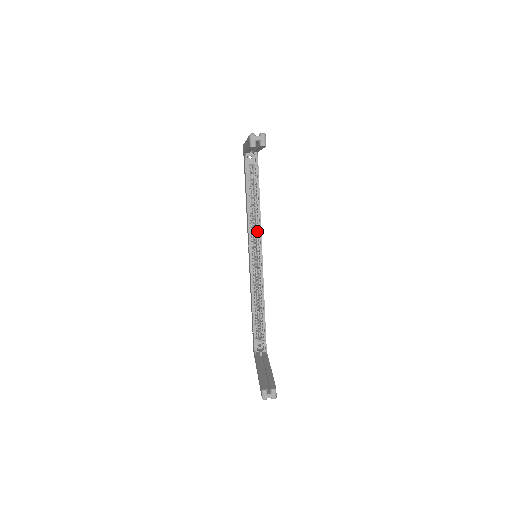
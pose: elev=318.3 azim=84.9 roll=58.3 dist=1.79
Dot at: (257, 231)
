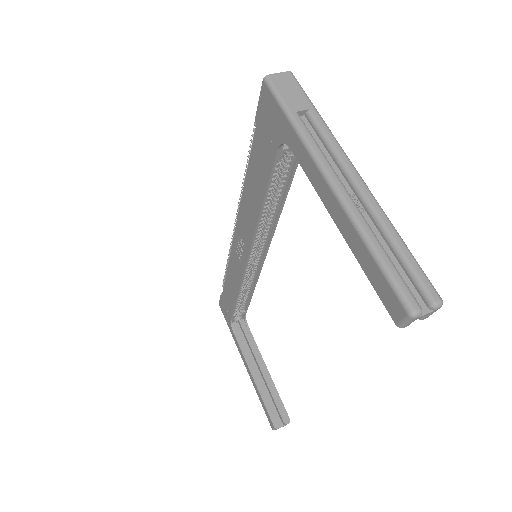
Dot at: (266, 232)
